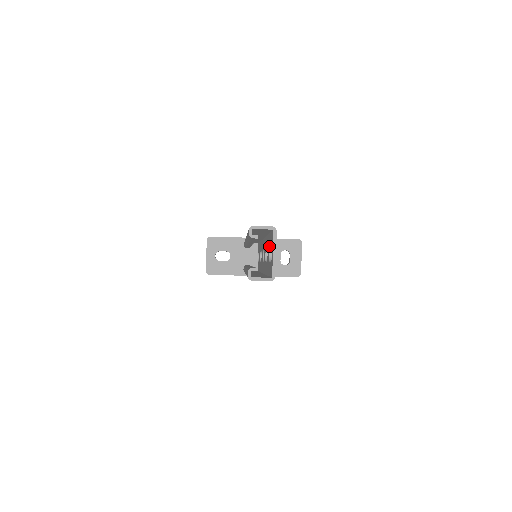
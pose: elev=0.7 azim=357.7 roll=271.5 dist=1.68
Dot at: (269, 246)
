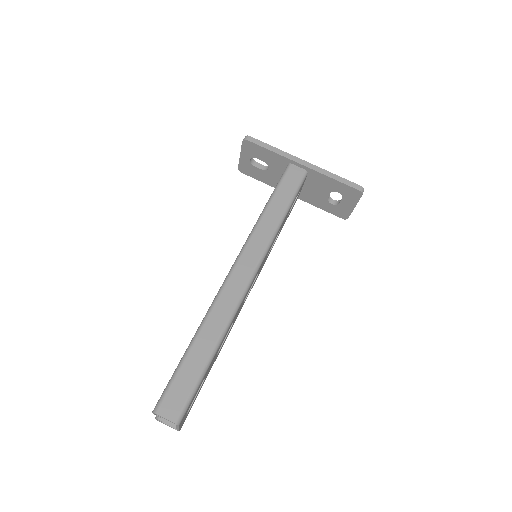
Dot at: occluded
